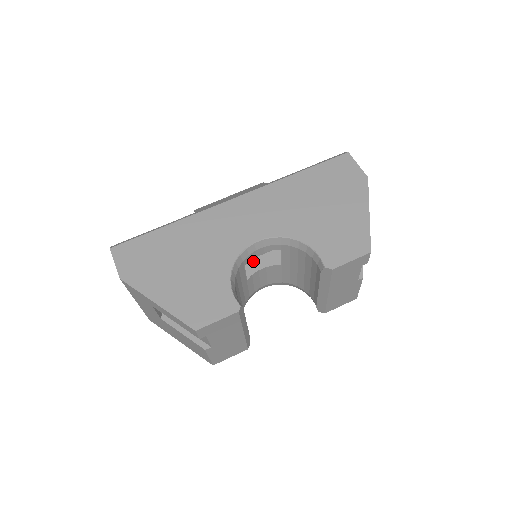
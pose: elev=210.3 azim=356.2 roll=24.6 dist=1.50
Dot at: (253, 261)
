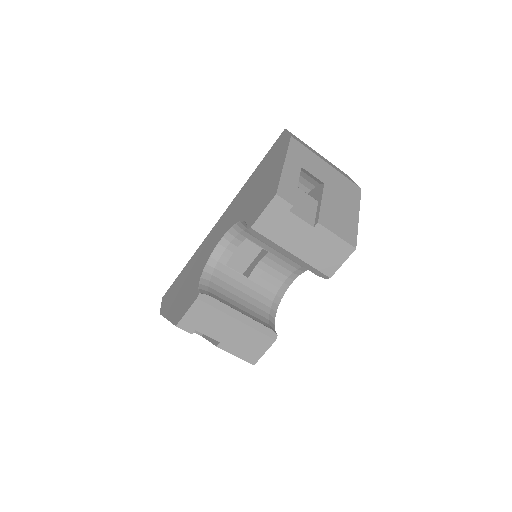
Dot at: (254, 261)
